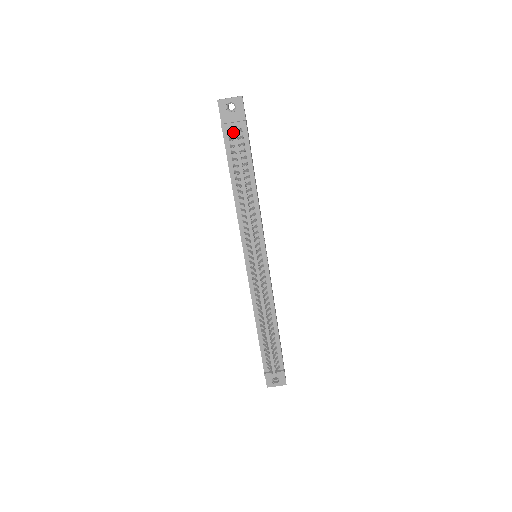
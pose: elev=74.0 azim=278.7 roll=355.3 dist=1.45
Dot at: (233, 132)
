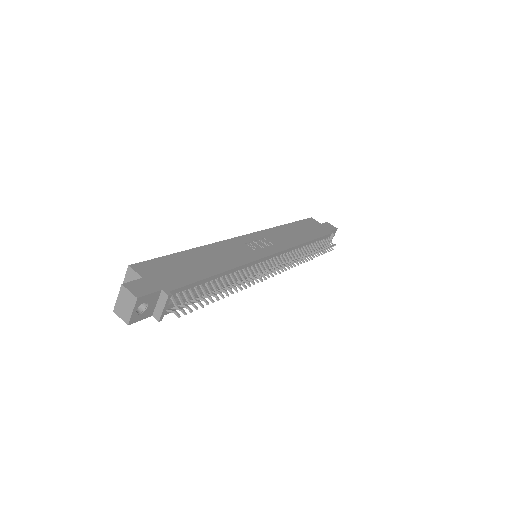
Dot at: (171, 307)
